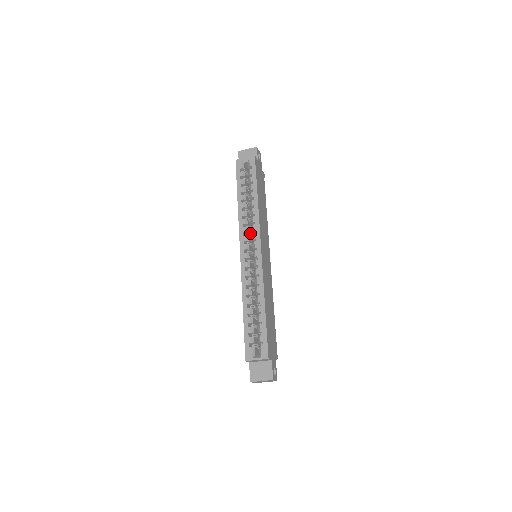
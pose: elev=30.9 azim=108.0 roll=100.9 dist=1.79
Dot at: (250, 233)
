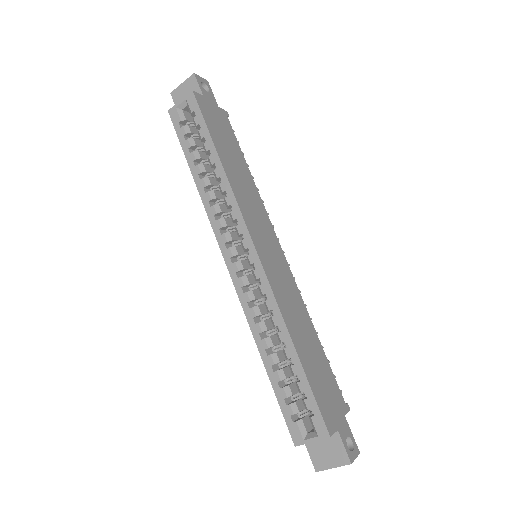
Dot at: (232, 223)
